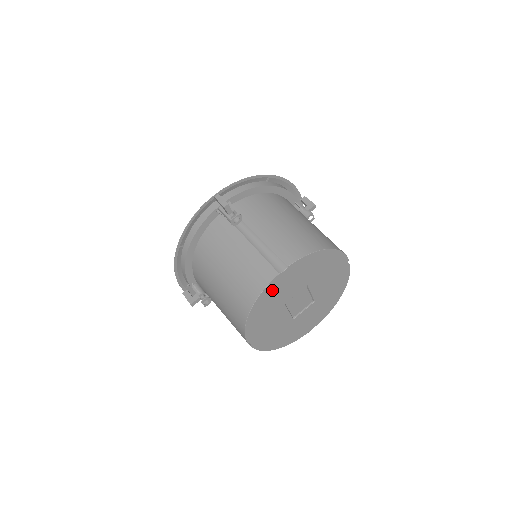
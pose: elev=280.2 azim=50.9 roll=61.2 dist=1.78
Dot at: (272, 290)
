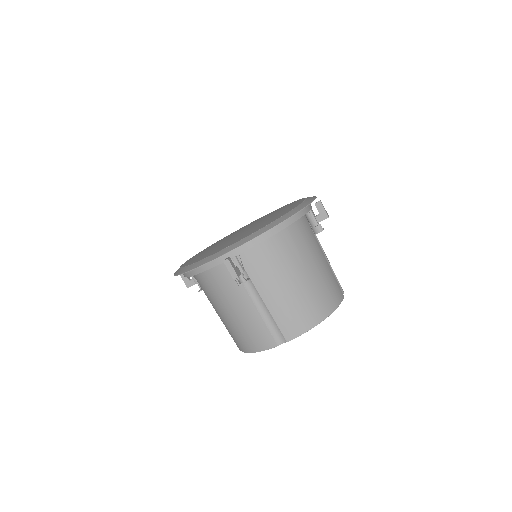
Dot at: occluded
